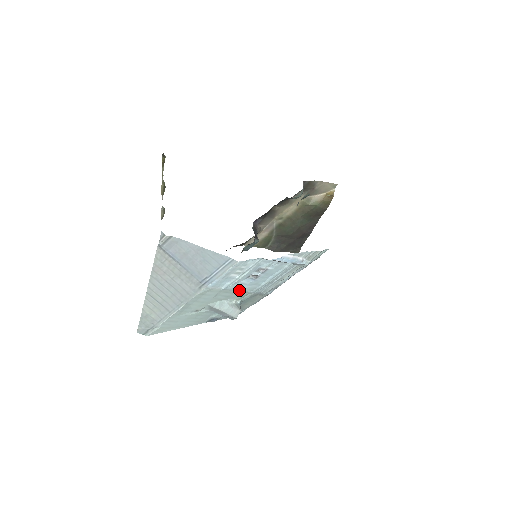
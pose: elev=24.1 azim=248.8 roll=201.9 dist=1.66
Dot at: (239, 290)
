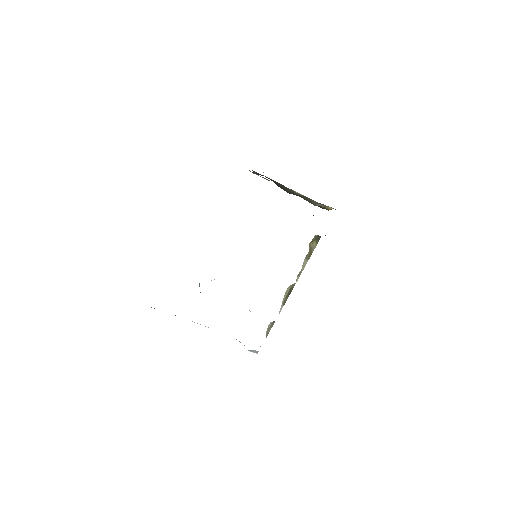
Dot at: occluded
